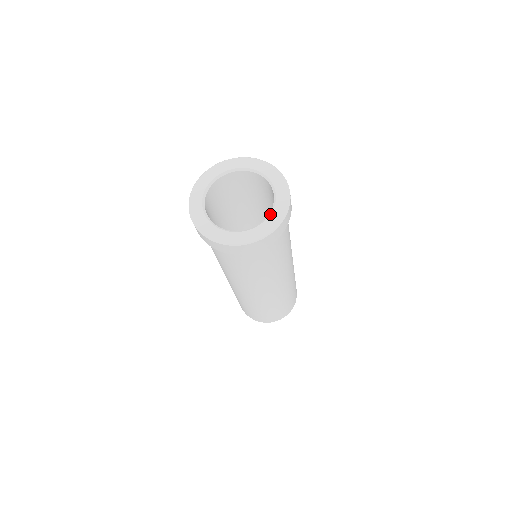
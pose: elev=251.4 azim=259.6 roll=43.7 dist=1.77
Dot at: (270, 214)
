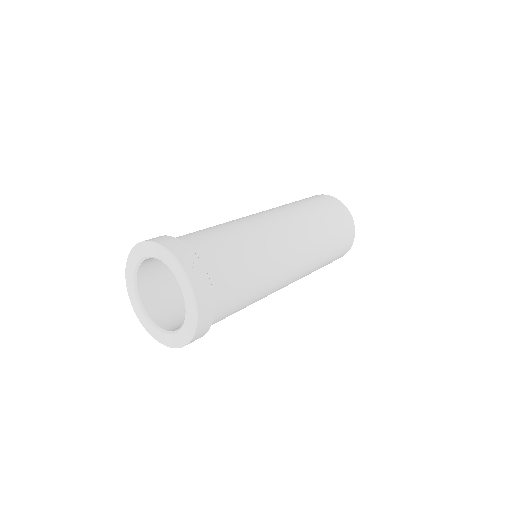
Dot at: (185, 306)
